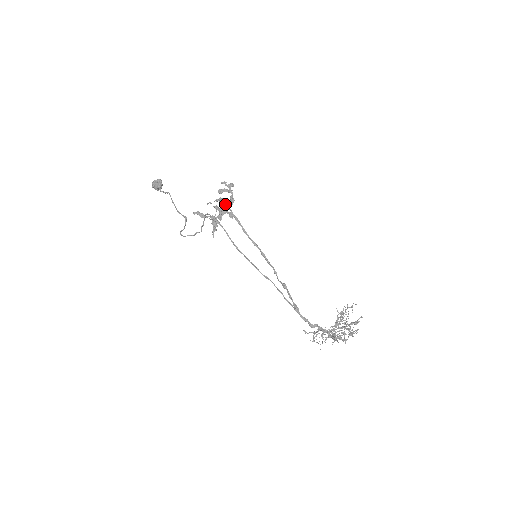
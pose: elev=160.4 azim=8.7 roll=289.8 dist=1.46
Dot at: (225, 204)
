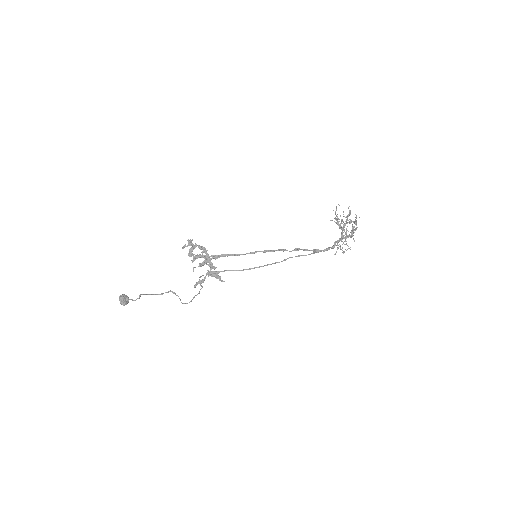
Dot at: (202, 256)
